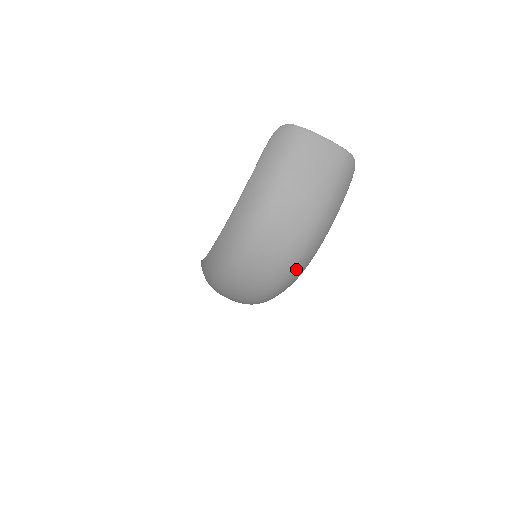
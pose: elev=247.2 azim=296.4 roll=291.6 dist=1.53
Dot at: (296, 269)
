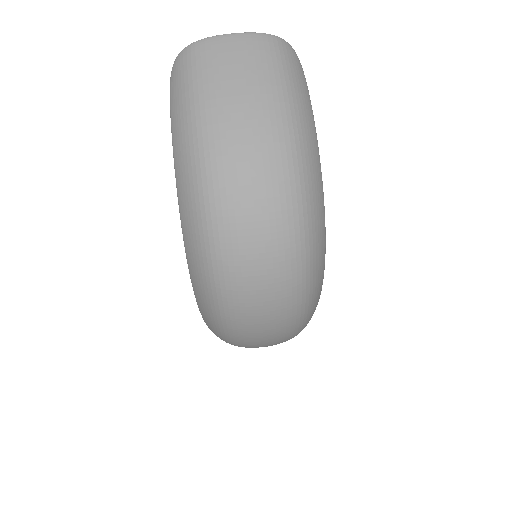
Dot at: (308, 220)
